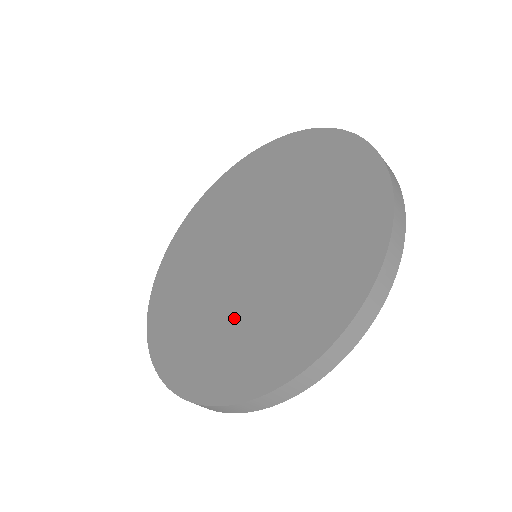
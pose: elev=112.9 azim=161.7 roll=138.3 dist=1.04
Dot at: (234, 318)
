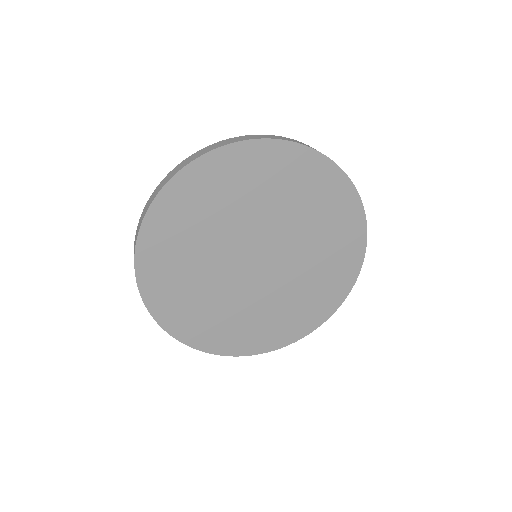
Dot at: (292, 292)
